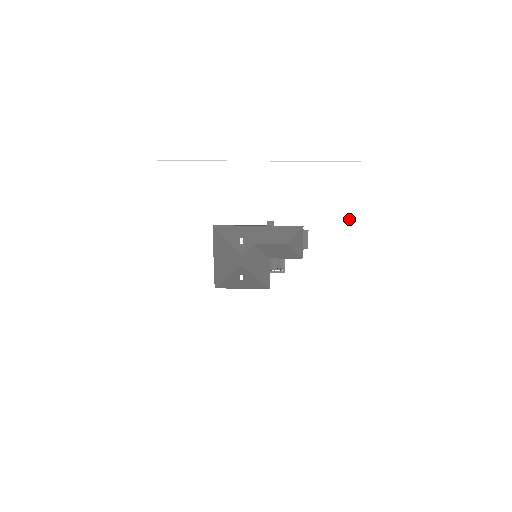
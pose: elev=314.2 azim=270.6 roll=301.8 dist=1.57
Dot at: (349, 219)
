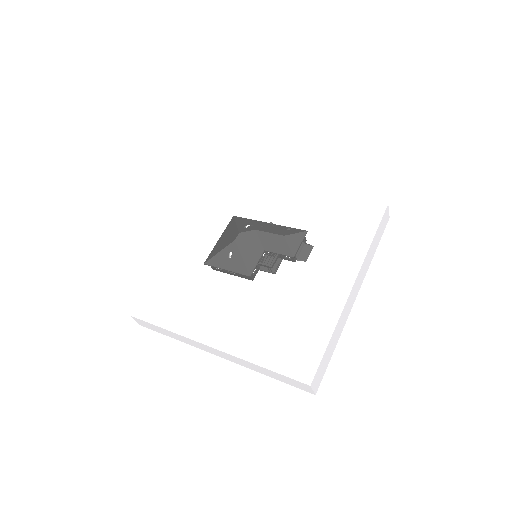
Dot at: (357, 245)
